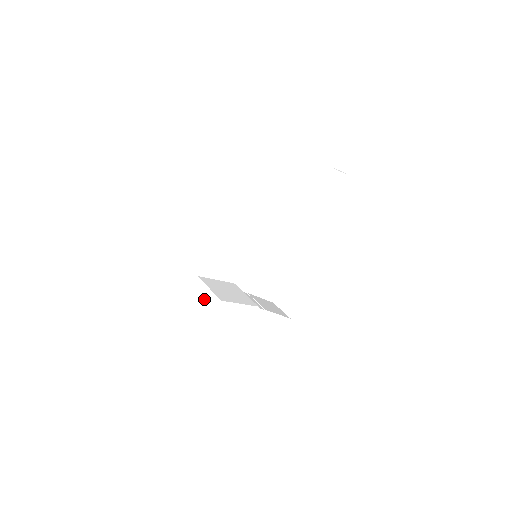
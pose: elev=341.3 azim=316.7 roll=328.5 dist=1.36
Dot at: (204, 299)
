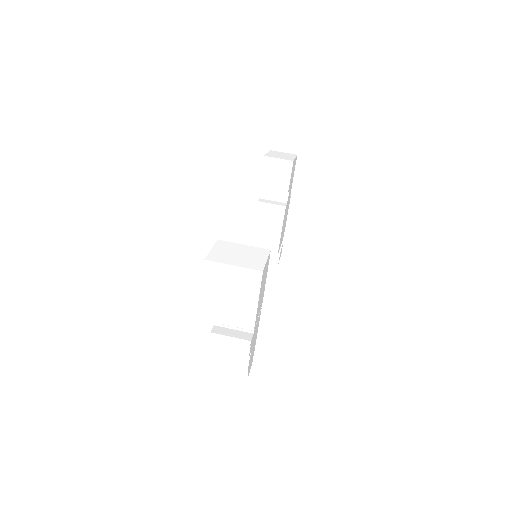
Dot at: (243, 250)
